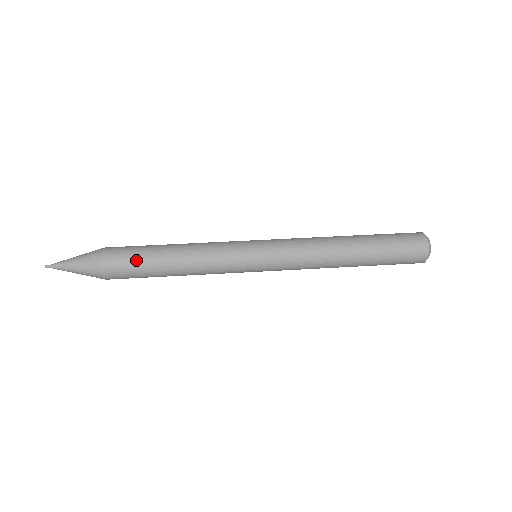
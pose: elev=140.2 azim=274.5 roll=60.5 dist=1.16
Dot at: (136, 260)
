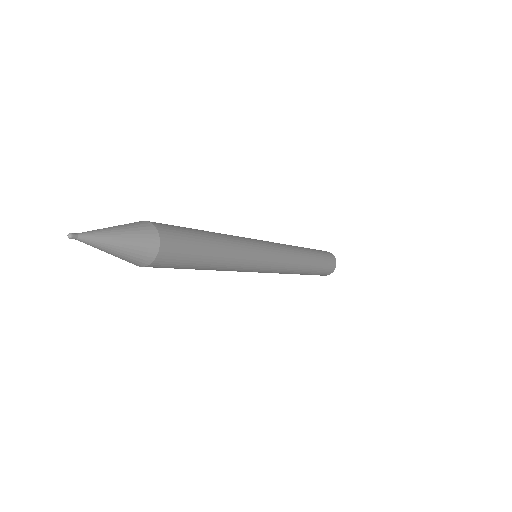
Dot at: (180, 227)
